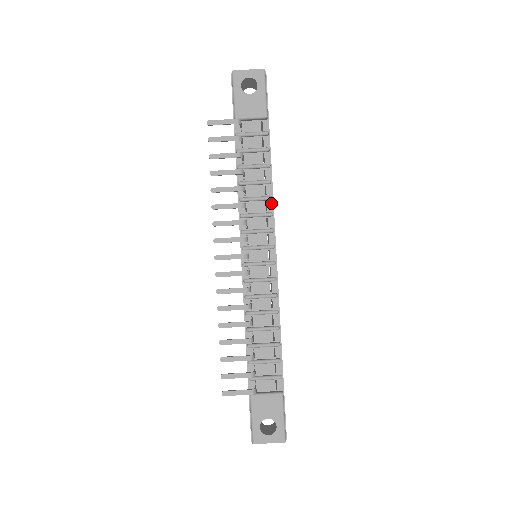
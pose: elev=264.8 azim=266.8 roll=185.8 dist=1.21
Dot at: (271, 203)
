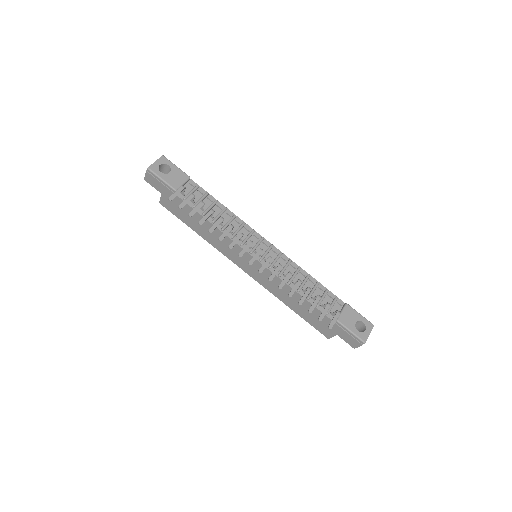
Dot at: (238, 218)
